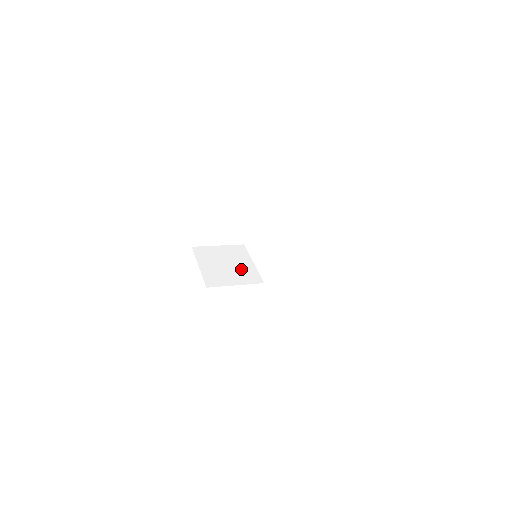
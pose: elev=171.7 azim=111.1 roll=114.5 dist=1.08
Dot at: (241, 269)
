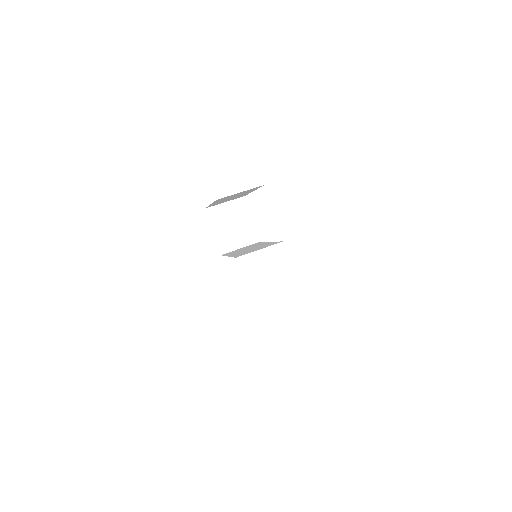
Dot at: (243, 229)
